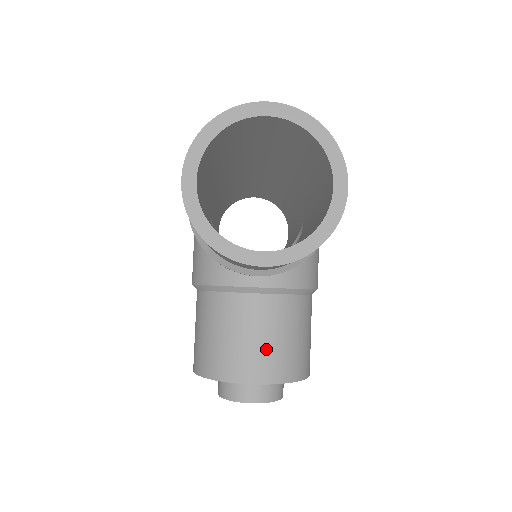
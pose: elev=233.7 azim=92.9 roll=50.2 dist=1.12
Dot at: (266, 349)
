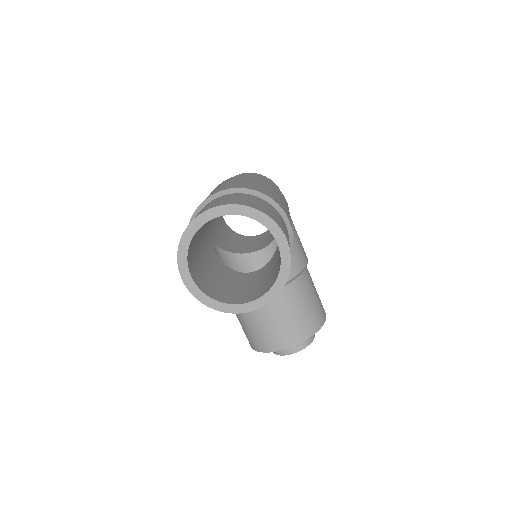
Dot at: (287, 325)
